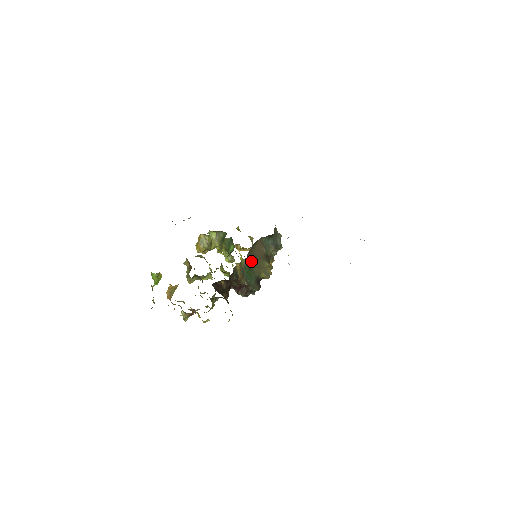
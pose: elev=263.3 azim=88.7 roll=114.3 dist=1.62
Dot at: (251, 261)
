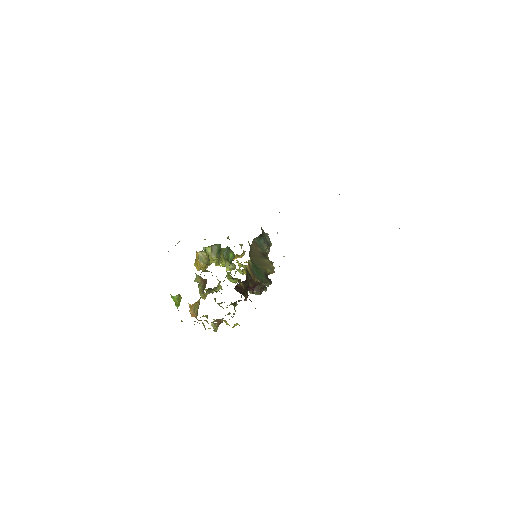
Dot at: (254, 261)
